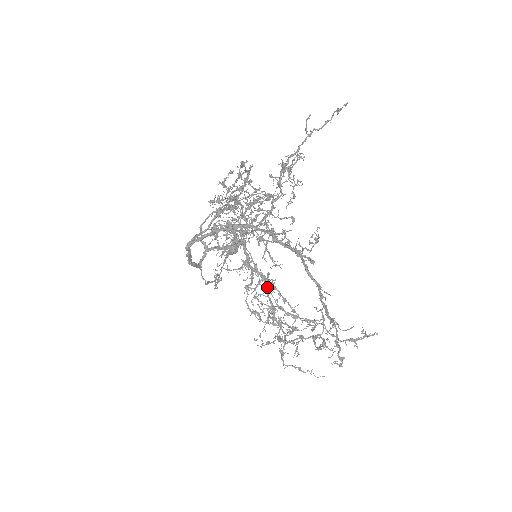
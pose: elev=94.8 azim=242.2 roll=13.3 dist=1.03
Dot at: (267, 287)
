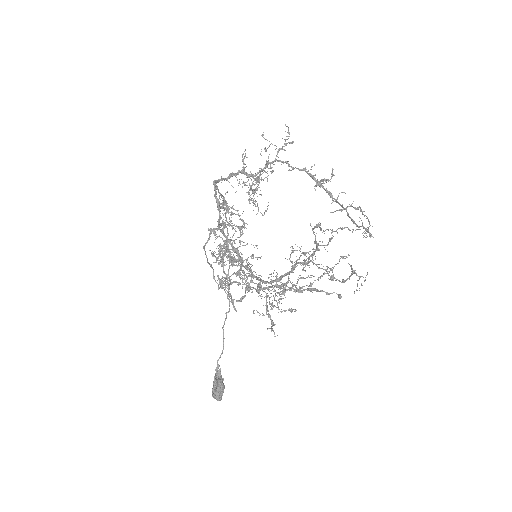
Dot at: (277, 281)
